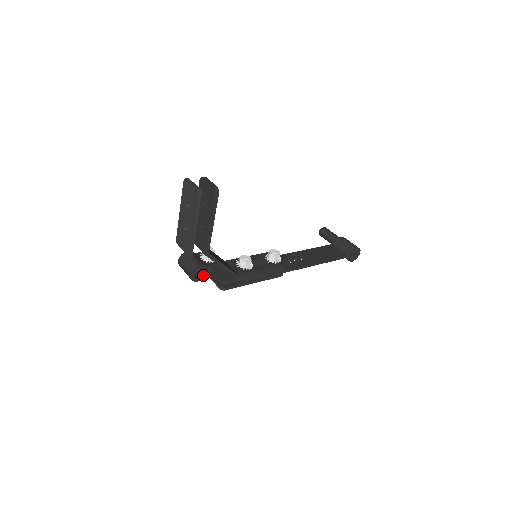
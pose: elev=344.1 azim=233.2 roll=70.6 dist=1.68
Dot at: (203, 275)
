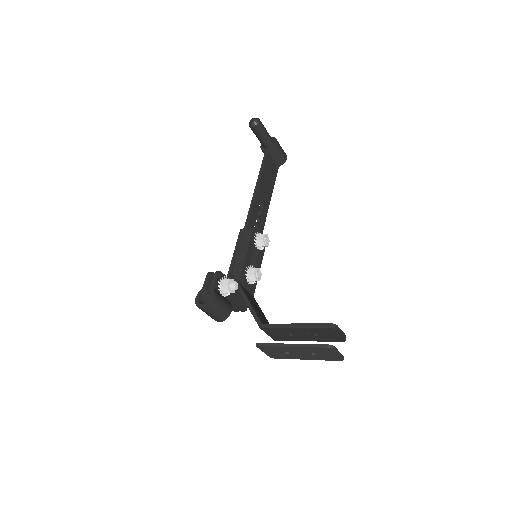
Dot at: occluded
